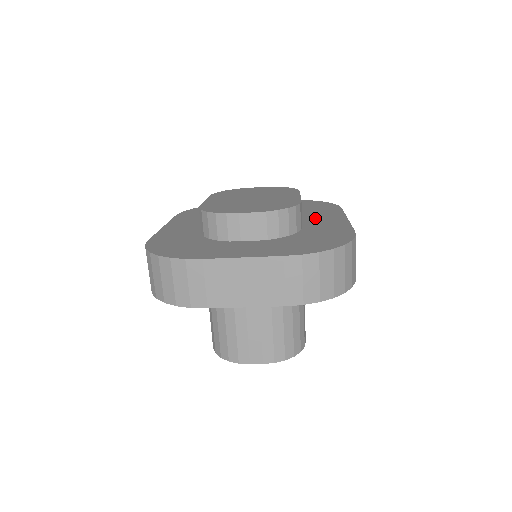
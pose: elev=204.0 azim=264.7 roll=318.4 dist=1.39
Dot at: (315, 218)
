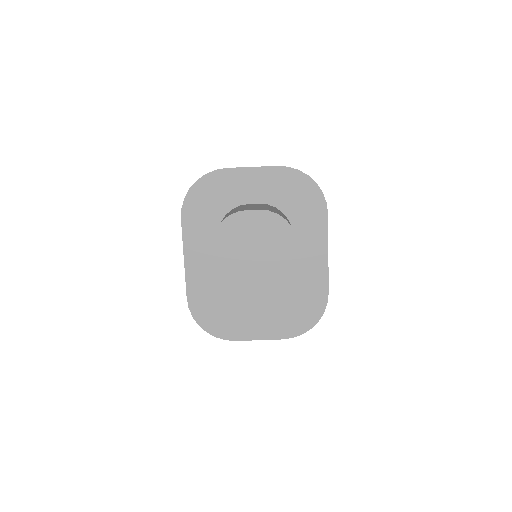
Dot at: occluded
